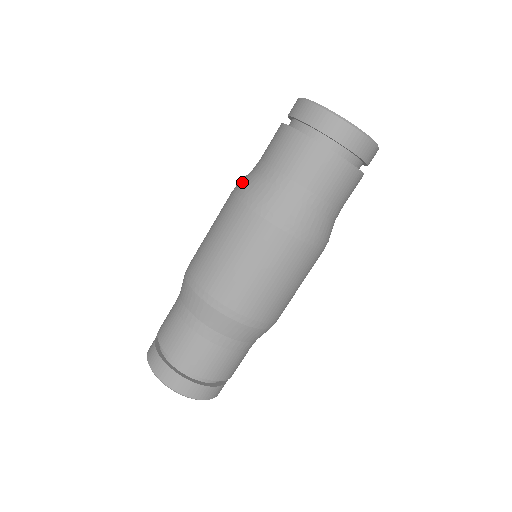
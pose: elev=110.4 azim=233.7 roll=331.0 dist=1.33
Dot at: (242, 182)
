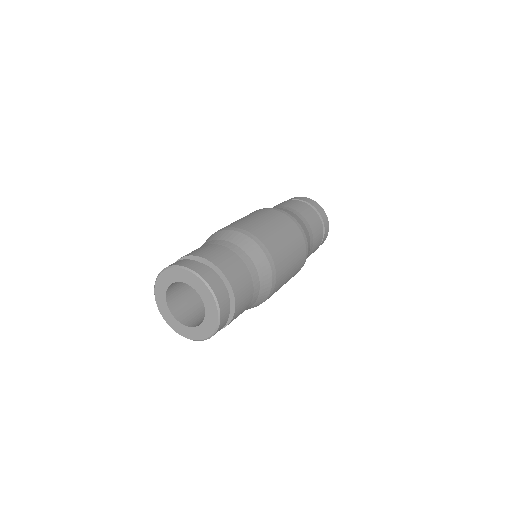
Dot at: occluded
